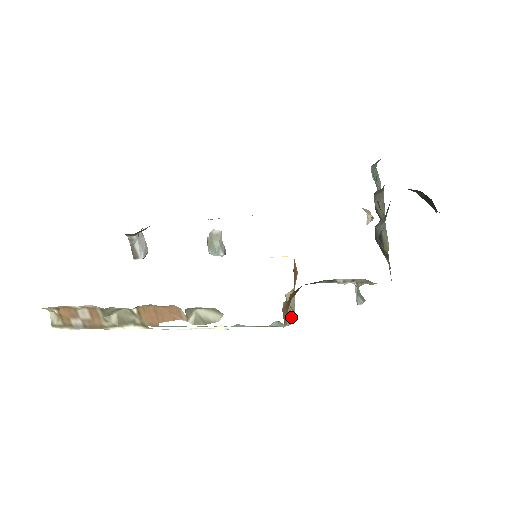
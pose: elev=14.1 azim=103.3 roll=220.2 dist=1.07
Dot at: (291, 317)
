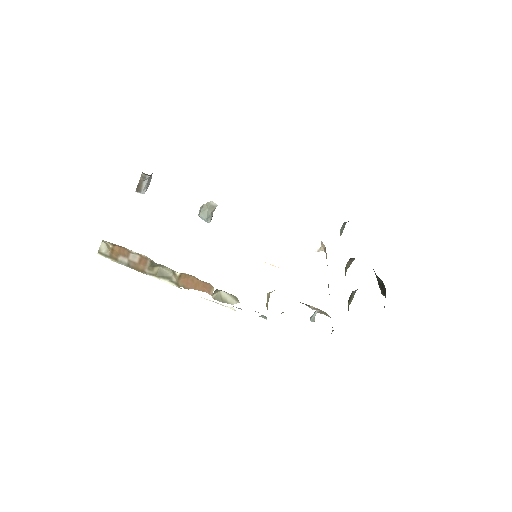
Dot at: occluded
